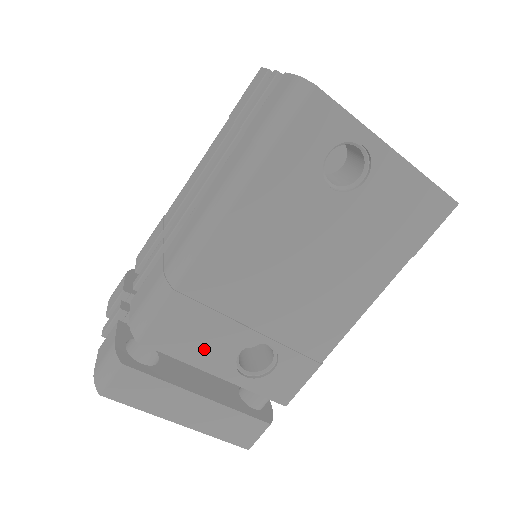
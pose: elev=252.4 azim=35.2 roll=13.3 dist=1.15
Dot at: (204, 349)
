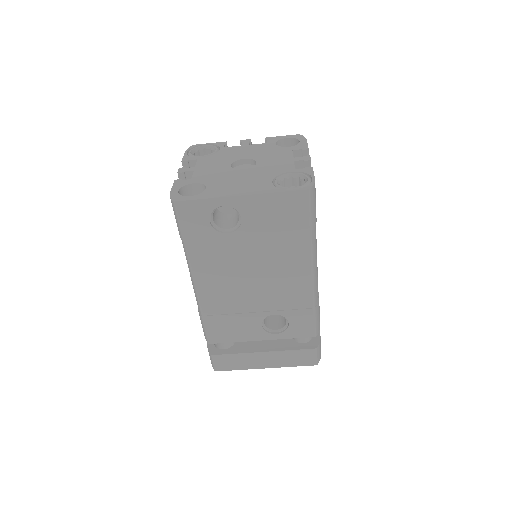
Dot at: (242, 332)
